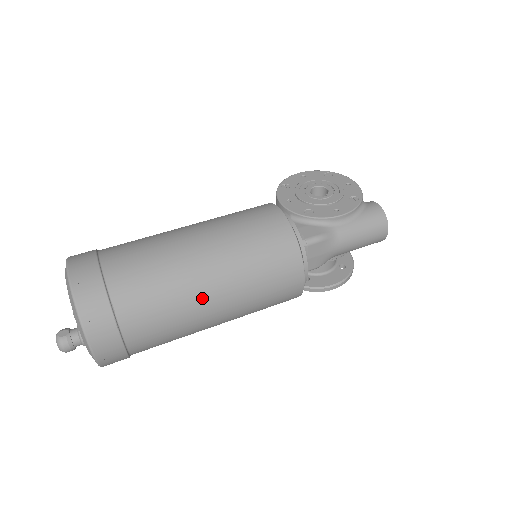
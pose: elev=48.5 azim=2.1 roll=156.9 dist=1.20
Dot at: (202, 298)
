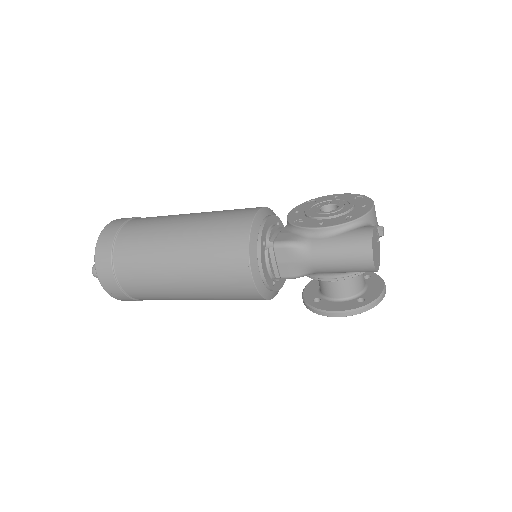
Dot at: (166, 262)
